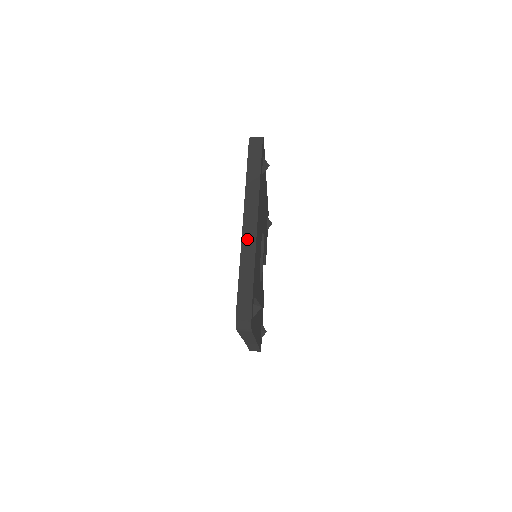
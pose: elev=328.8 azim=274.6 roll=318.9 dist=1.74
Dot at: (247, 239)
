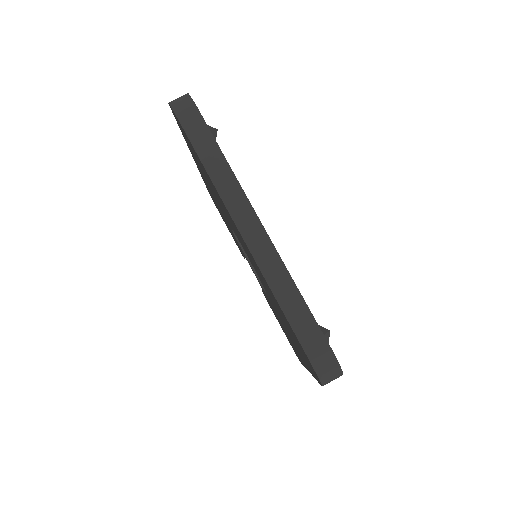
Dot at: (261, 253)
